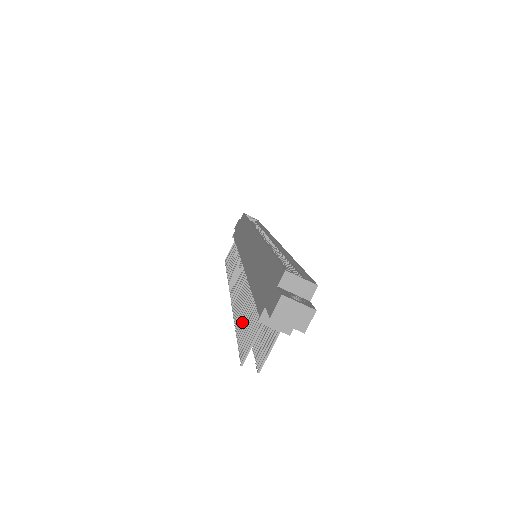
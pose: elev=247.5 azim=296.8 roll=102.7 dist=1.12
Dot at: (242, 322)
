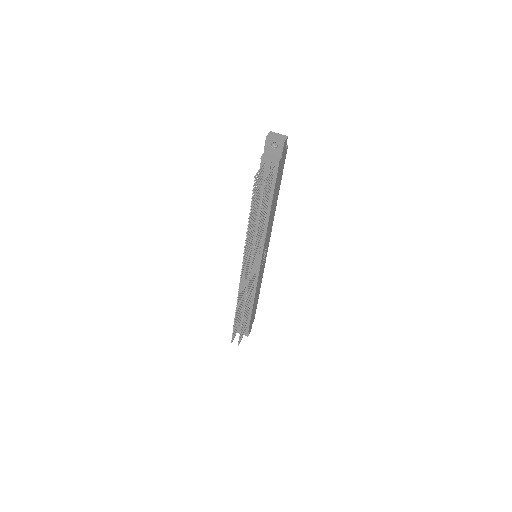
Dot at: (252, 209)
